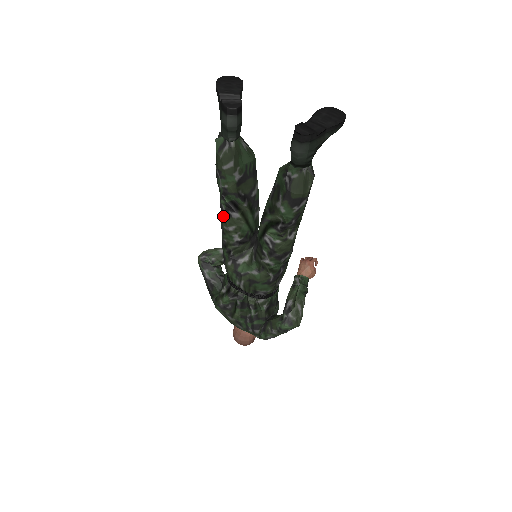
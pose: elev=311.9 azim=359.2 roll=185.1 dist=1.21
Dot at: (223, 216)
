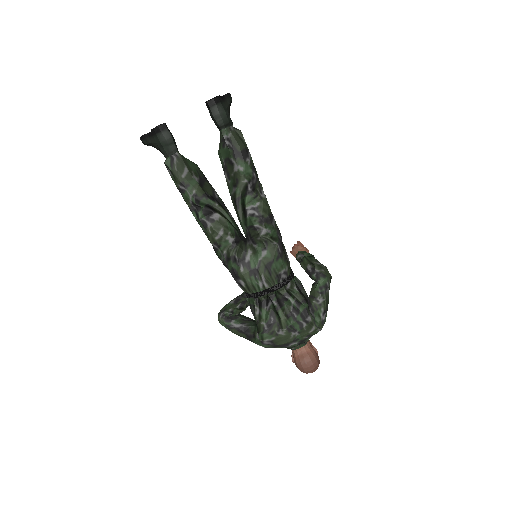
Dot at: (209, 229)
